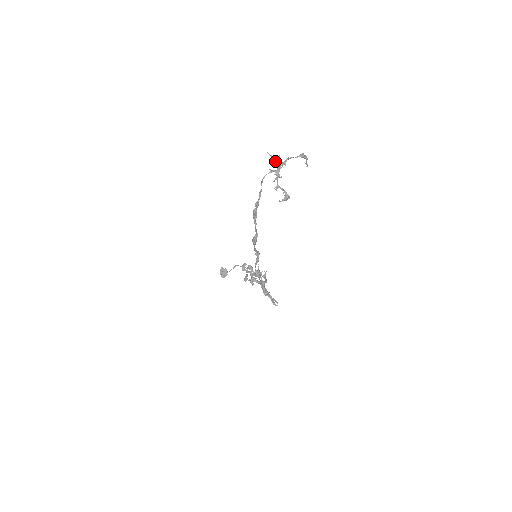
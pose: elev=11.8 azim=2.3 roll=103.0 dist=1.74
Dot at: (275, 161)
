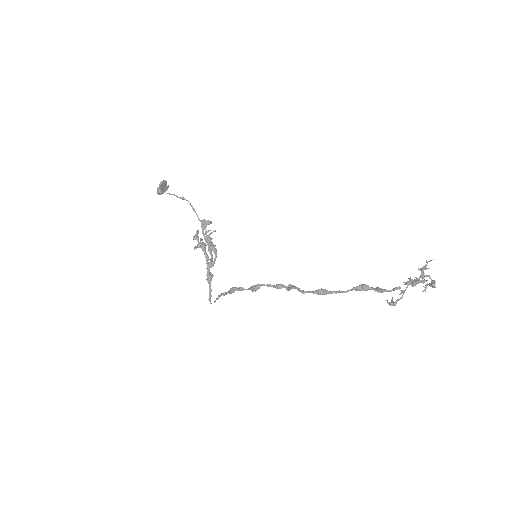
Dot at: (424, 269)
